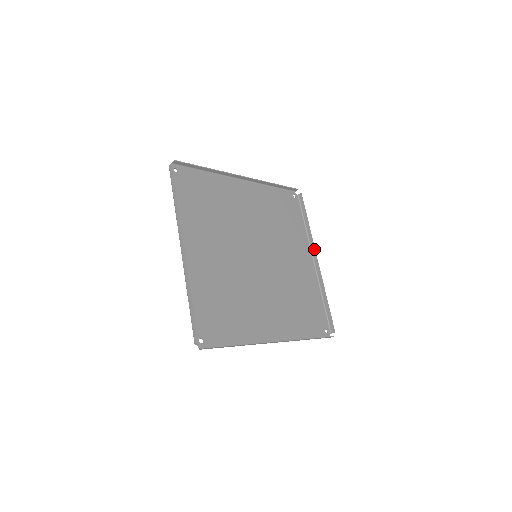
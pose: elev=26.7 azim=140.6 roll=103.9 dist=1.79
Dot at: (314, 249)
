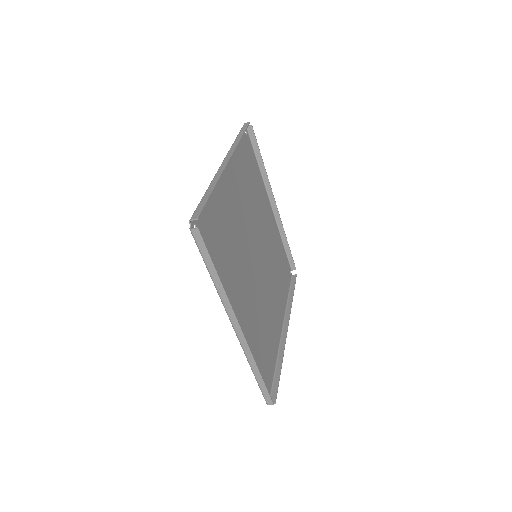
Dot at: (289, 319)
